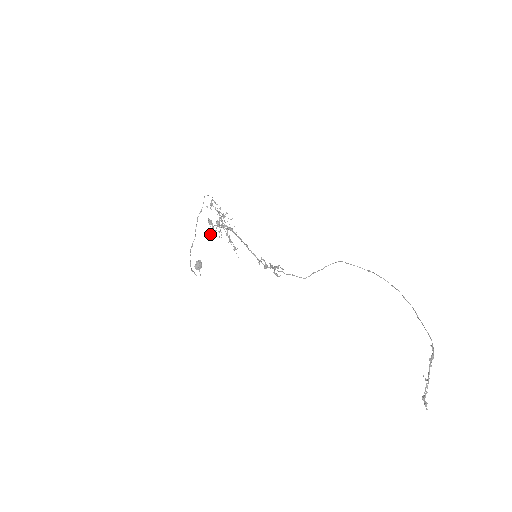
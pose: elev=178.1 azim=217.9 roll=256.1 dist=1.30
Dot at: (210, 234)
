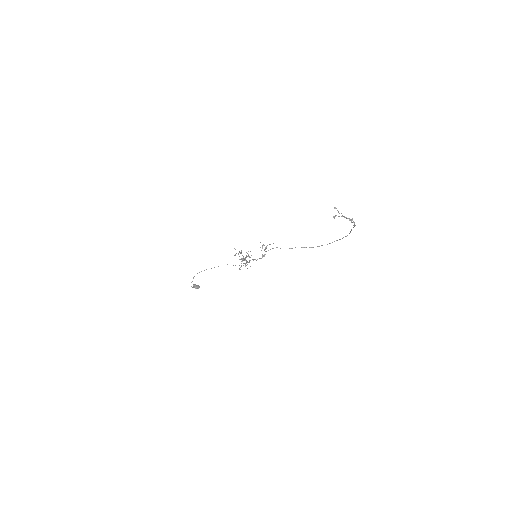
Dot at: (235, 255)
